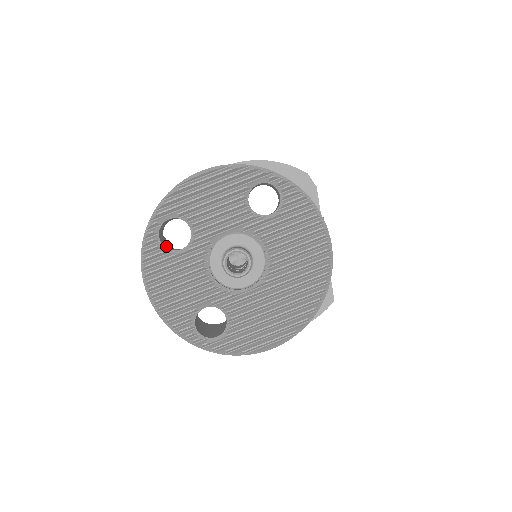
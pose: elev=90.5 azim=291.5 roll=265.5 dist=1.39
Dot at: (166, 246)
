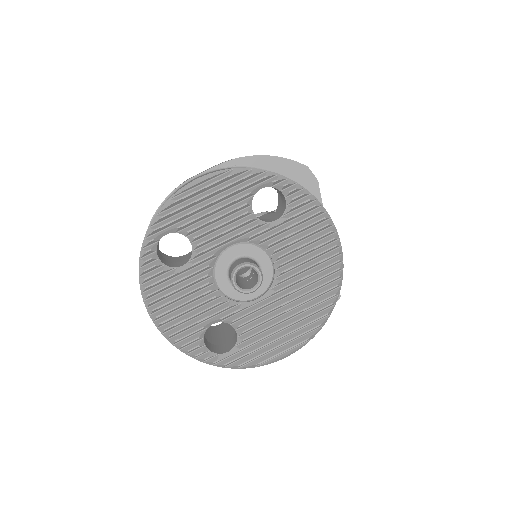
Dot at: (165, 262)
